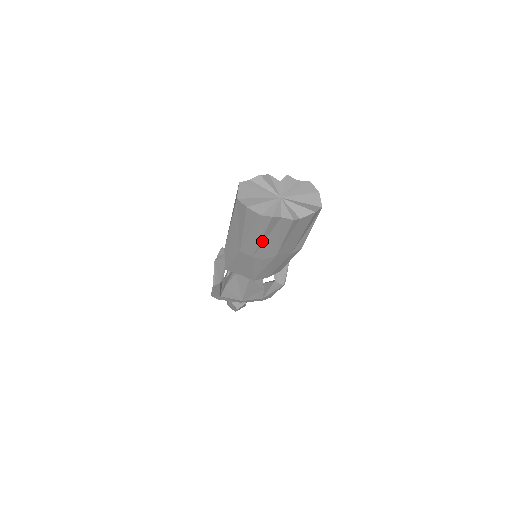
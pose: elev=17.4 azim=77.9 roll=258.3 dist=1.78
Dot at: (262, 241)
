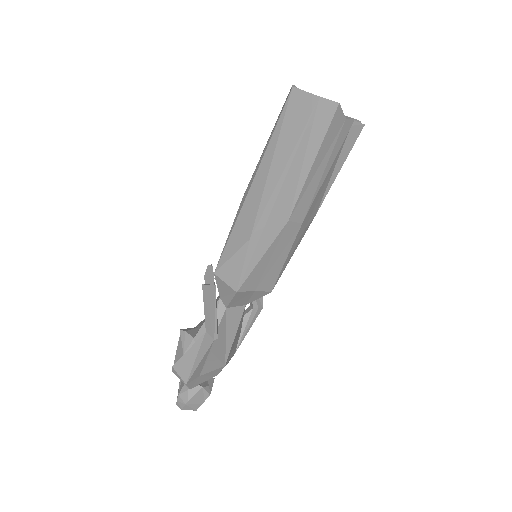
Dot at: (322, 182)
